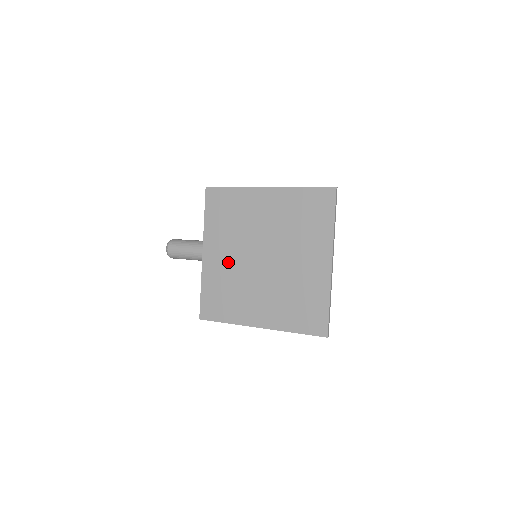
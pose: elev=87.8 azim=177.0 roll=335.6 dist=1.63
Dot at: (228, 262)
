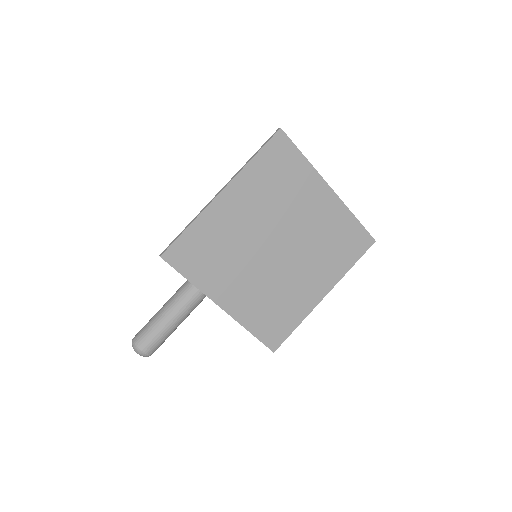
Dot at: (251, 286)
